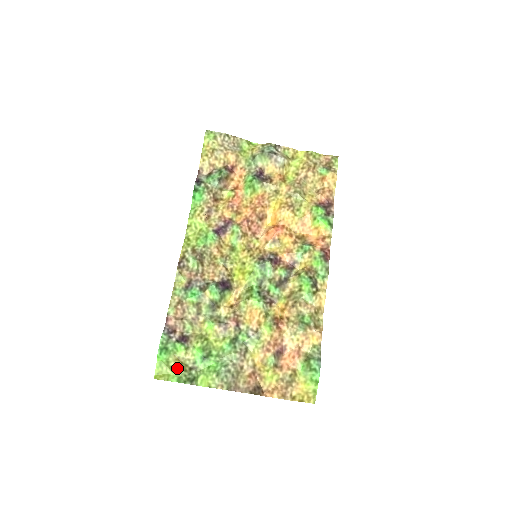
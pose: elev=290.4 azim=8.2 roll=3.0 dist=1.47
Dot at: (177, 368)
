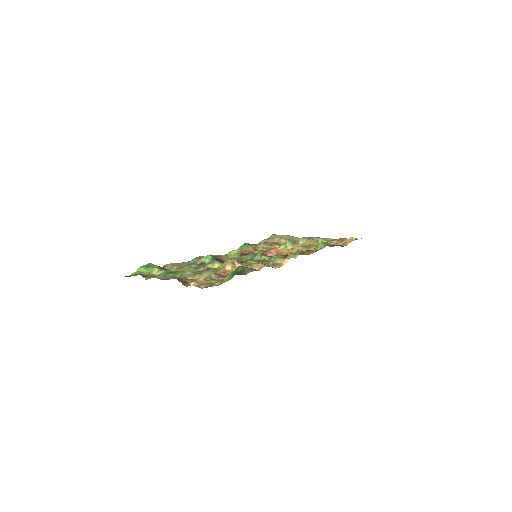
Dot at: occluded
